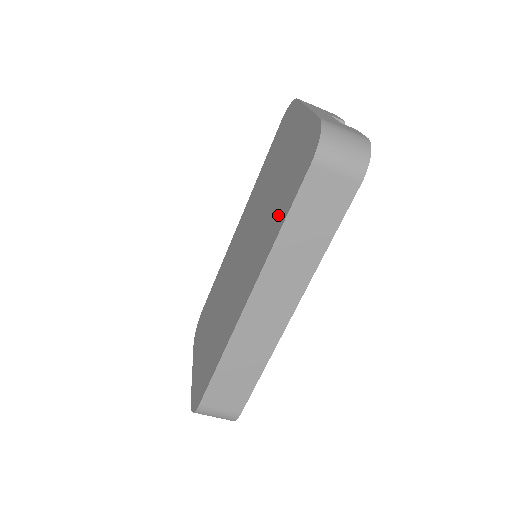
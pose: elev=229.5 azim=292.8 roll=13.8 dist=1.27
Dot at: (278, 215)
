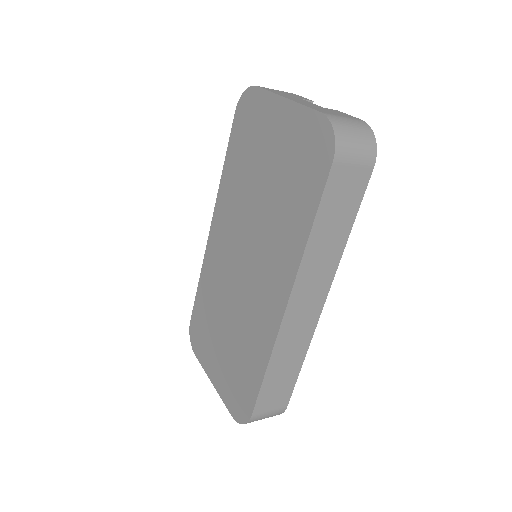
Dot at: (296, 217)
